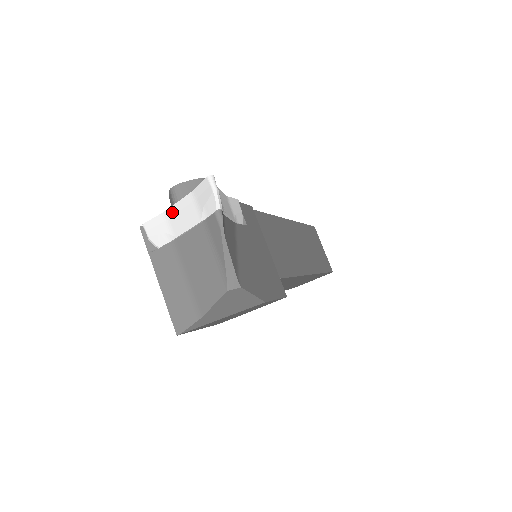
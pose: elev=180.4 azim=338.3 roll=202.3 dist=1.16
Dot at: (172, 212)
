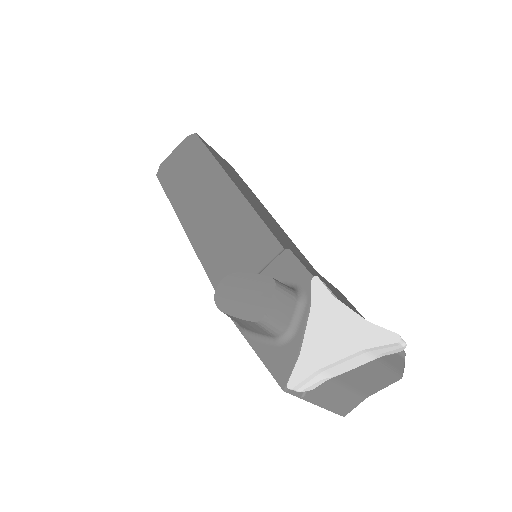
Dot at: (330, 367)
